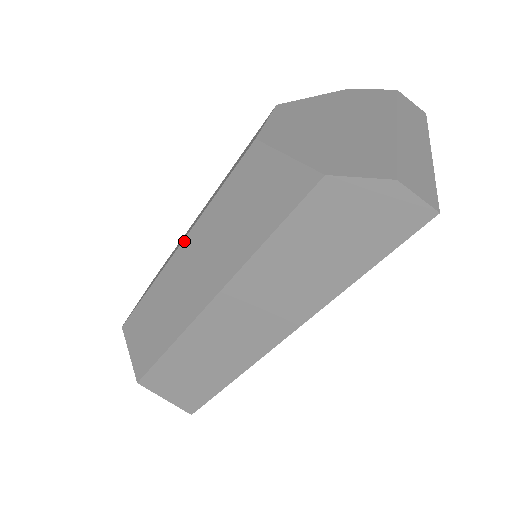
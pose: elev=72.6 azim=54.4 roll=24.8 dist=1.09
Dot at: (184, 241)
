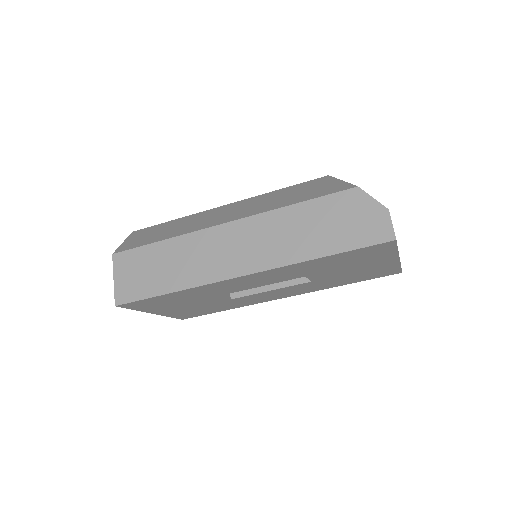
Dot at: (238, 201)
